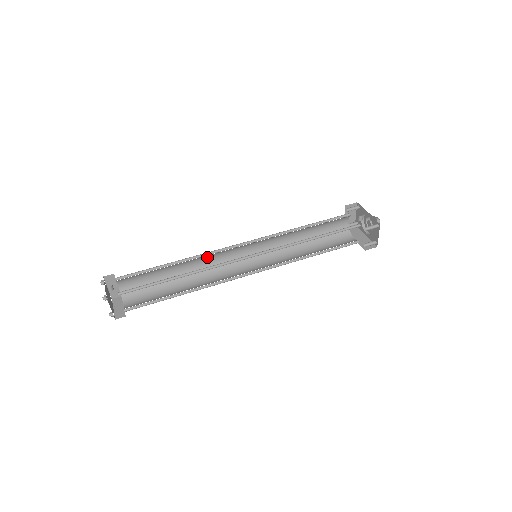
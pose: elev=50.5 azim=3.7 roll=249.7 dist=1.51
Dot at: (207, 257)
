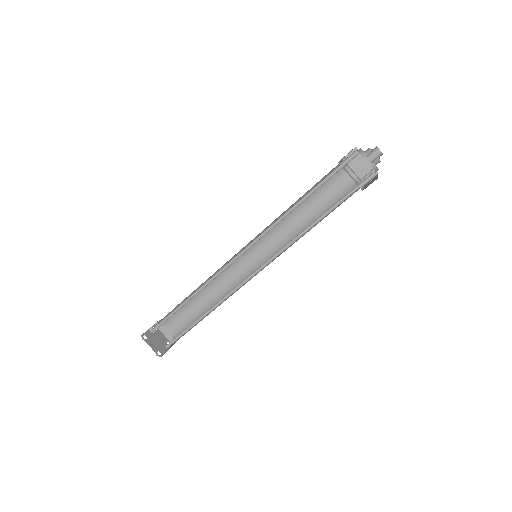
Dot at: (222, 277)
